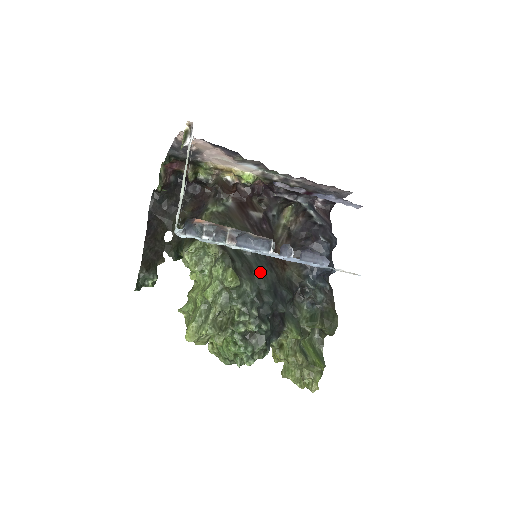
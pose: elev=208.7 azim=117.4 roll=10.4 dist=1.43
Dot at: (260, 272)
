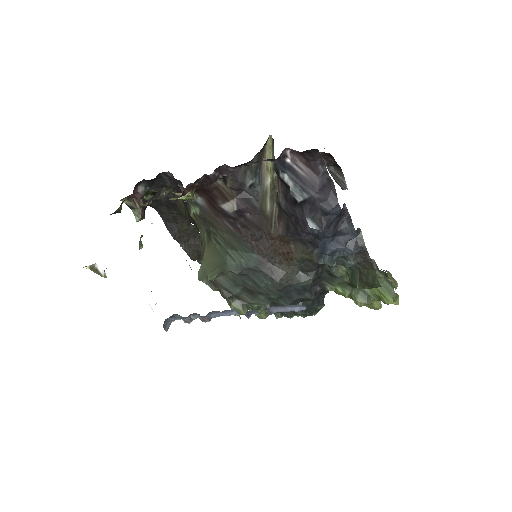
Dot at: (261, 290)
